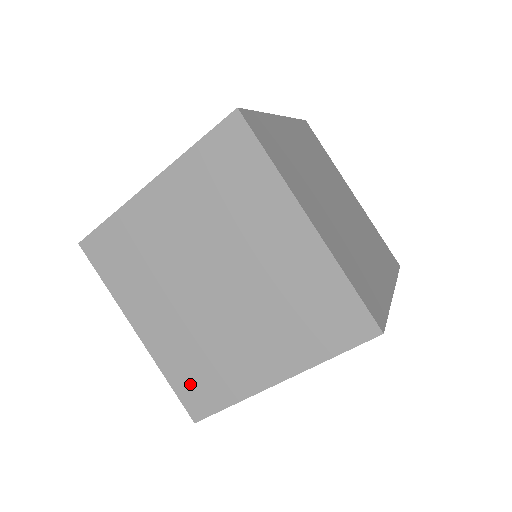
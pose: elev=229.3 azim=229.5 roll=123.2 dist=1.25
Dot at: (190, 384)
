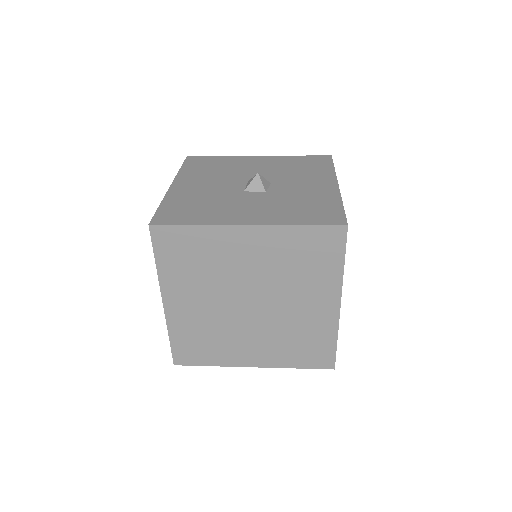
Dot at: (187, 345)
